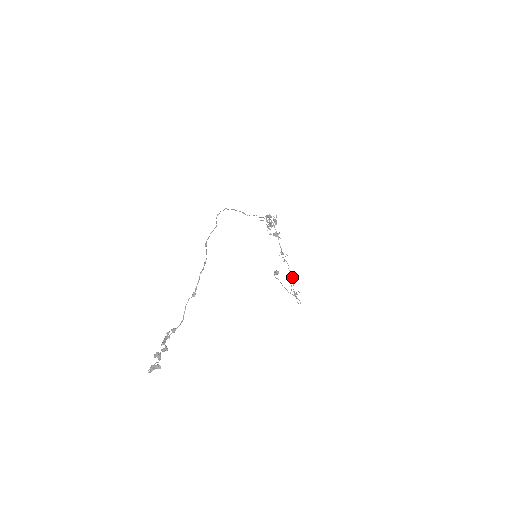
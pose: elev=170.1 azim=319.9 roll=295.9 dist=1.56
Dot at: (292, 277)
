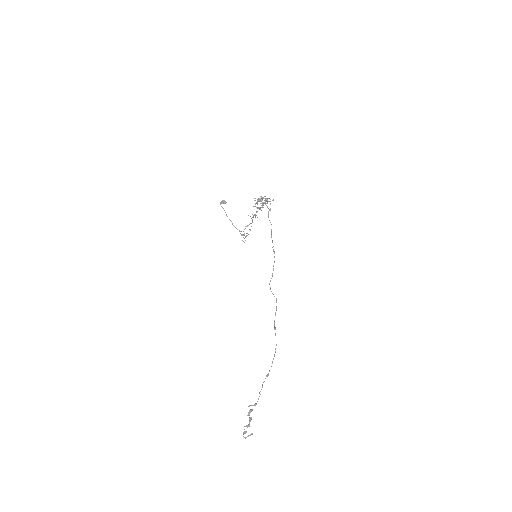
Dot at: occluded
